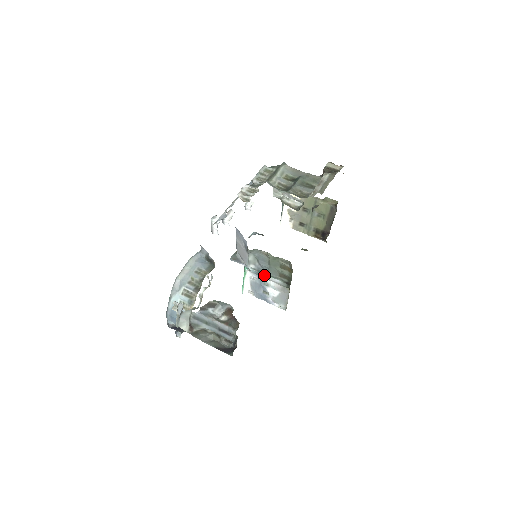
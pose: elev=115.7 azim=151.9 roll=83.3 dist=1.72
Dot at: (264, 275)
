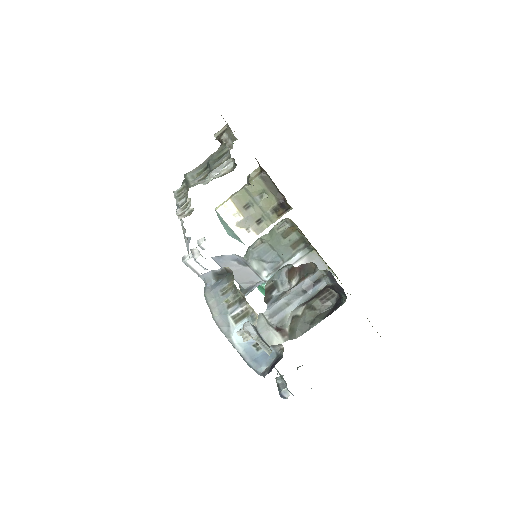
Dot at: occluded
